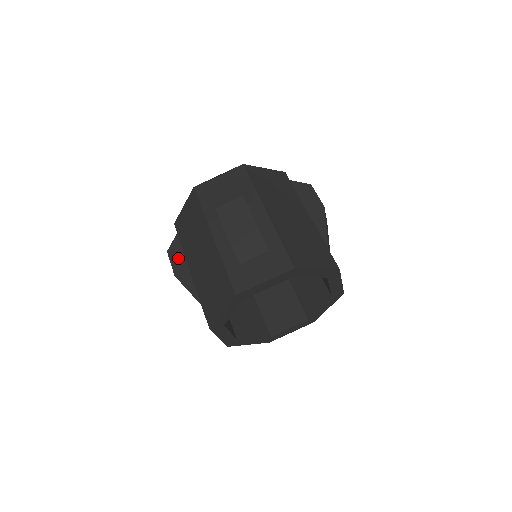
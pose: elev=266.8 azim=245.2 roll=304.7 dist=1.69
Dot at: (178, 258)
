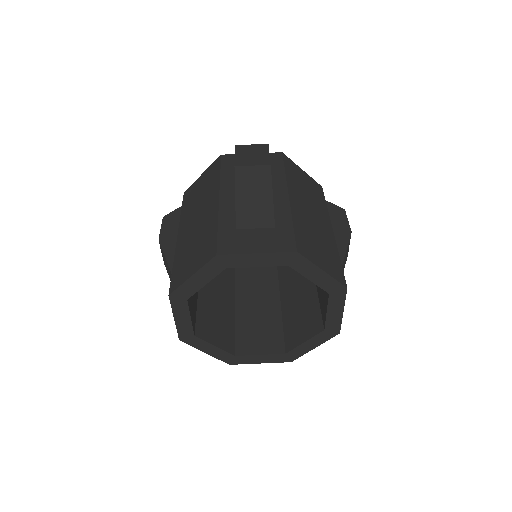
Dot at: (171, 226)
